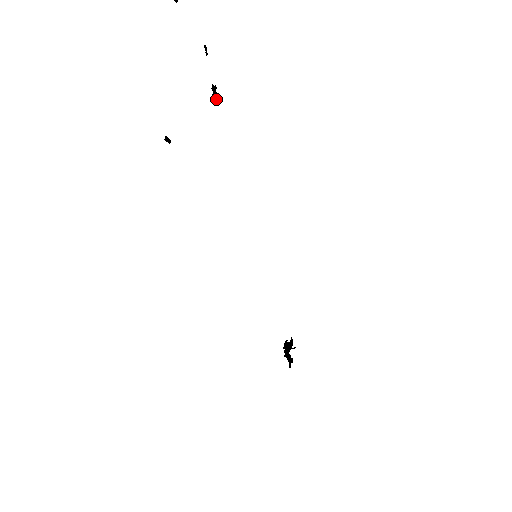
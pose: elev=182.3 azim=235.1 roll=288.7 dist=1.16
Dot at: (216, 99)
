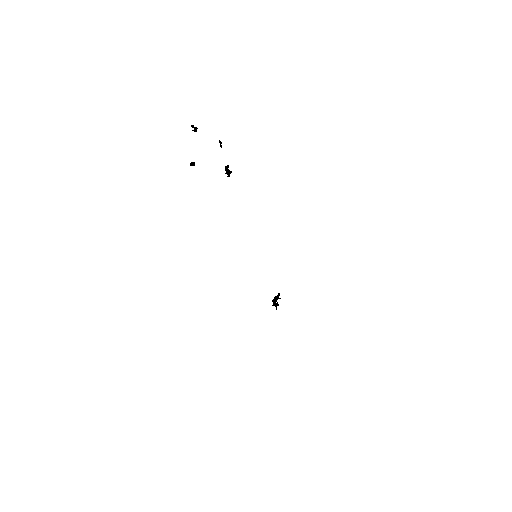
Dot at: (228, 174)
